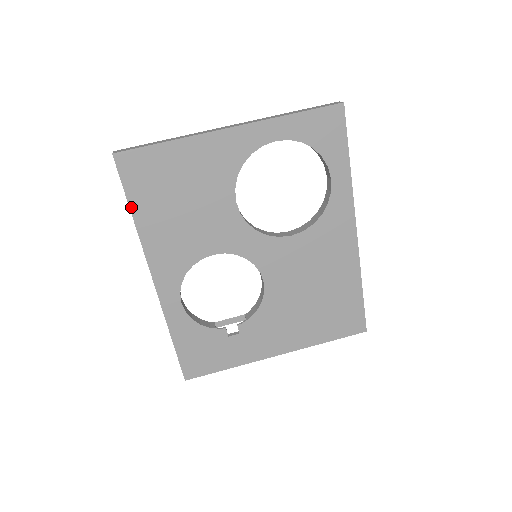
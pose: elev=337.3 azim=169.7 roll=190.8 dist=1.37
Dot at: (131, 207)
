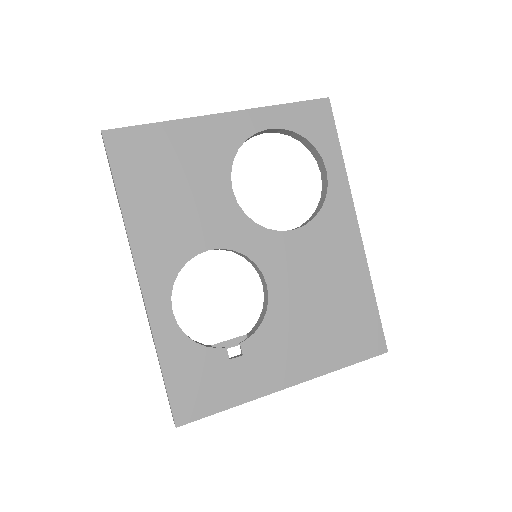
Dot at: (118, 190)
